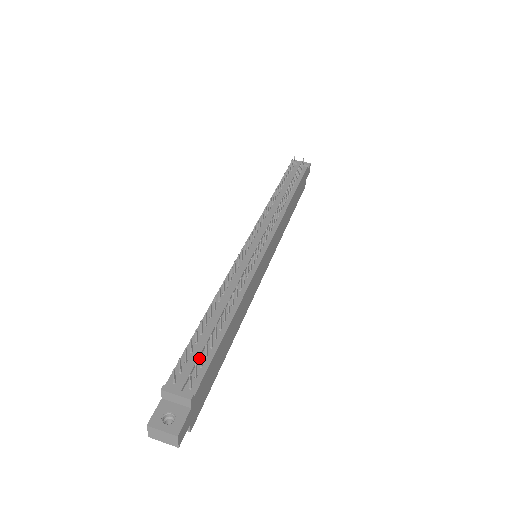
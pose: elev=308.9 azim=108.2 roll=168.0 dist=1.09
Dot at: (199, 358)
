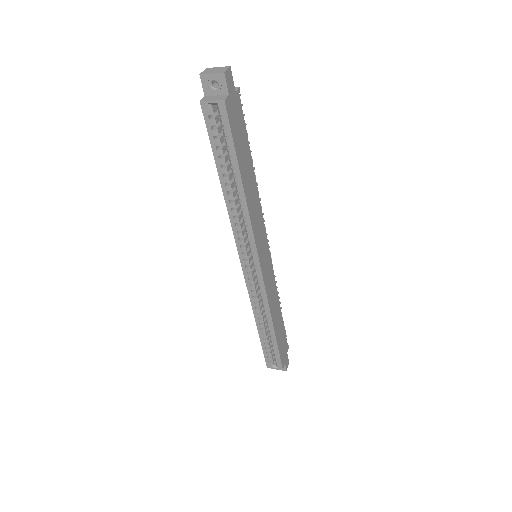
Dot at: occluded
